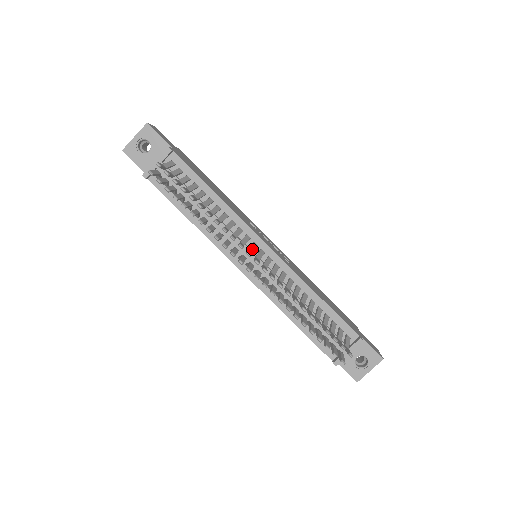
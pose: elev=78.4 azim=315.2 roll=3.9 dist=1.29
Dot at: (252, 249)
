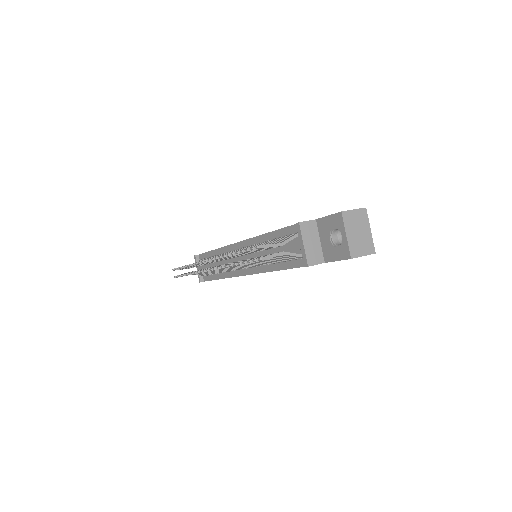
Dot at: occluded
